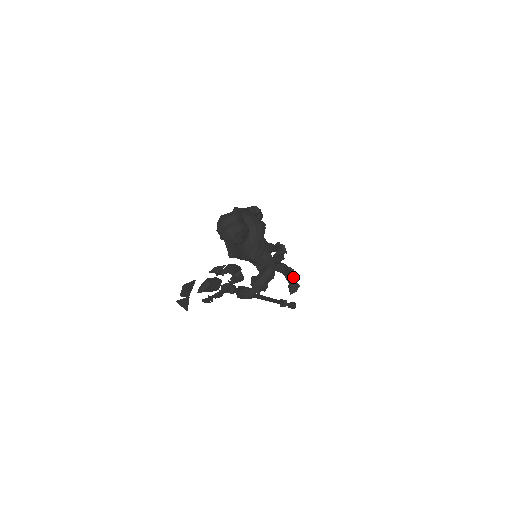
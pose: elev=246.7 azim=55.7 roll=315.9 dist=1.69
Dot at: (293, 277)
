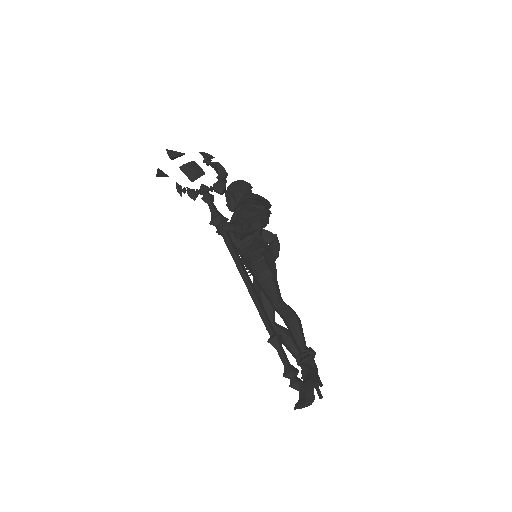
Dot at: (308, 350)
